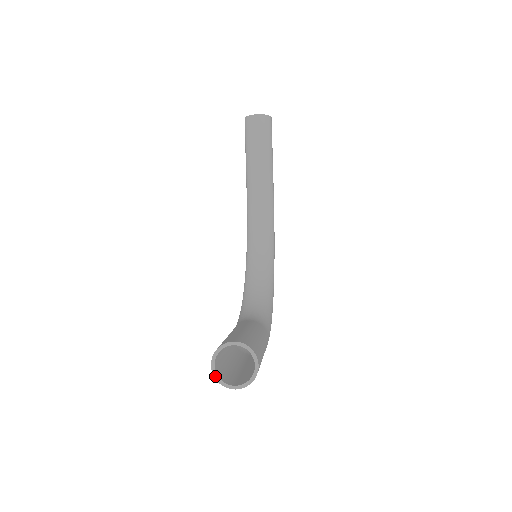
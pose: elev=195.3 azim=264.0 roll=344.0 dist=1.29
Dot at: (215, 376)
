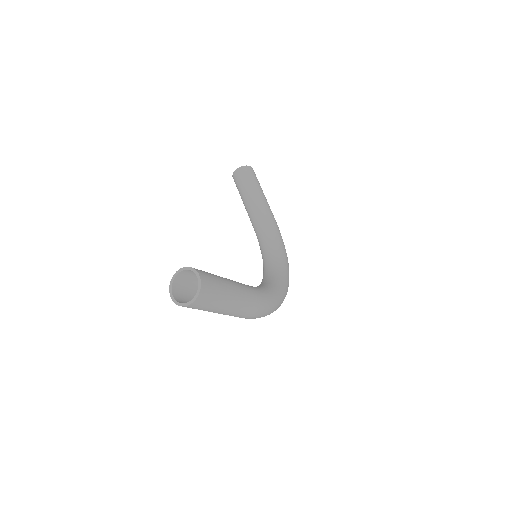
Dot at: (175, 302)
